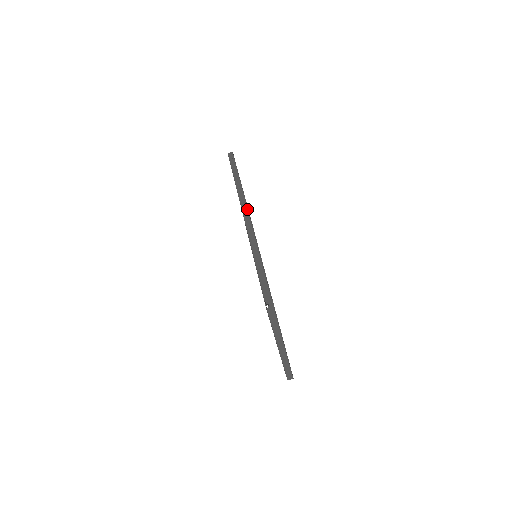
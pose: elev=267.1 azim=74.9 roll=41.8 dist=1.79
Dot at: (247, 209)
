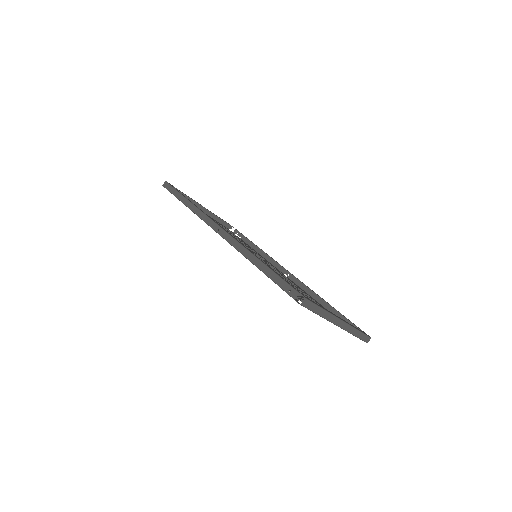
Dot at: (216, 224)
